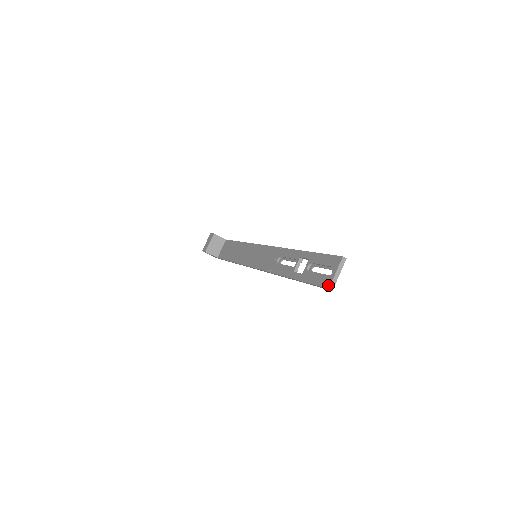
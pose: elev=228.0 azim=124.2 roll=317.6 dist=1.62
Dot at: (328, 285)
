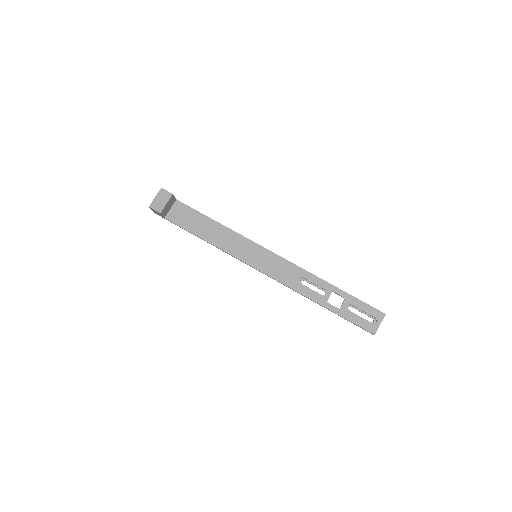
Dot at: (374, 332)
